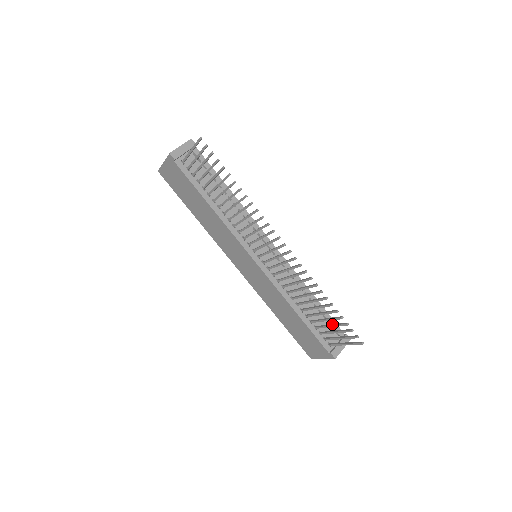
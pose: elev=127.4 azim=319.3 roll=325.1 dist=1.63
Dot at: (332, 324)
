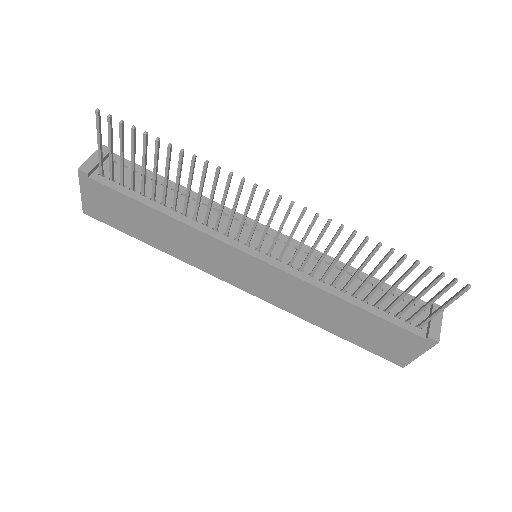
Dot at: occluded
